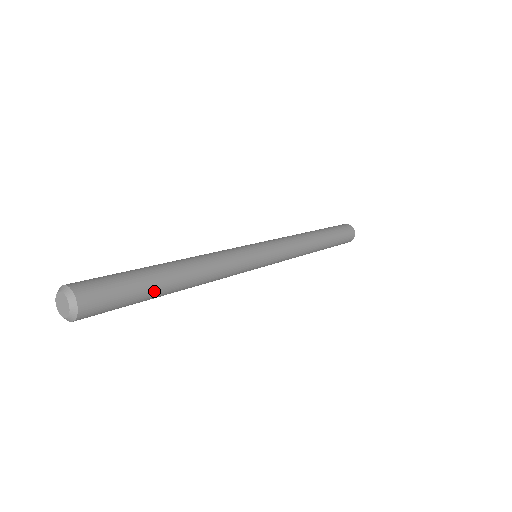
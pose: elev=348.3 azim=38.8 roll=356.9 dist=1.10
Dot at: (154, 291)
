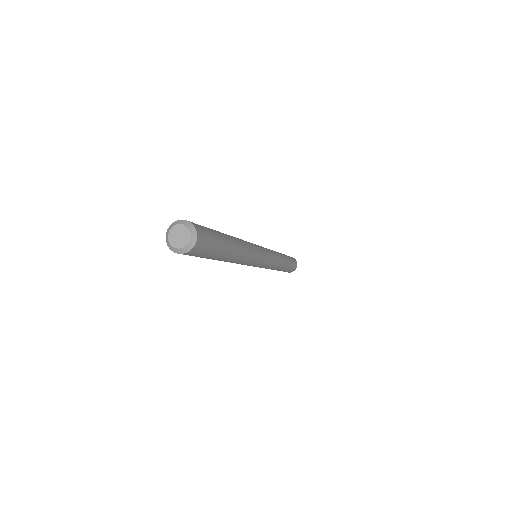
Dot at: (226, 245)
